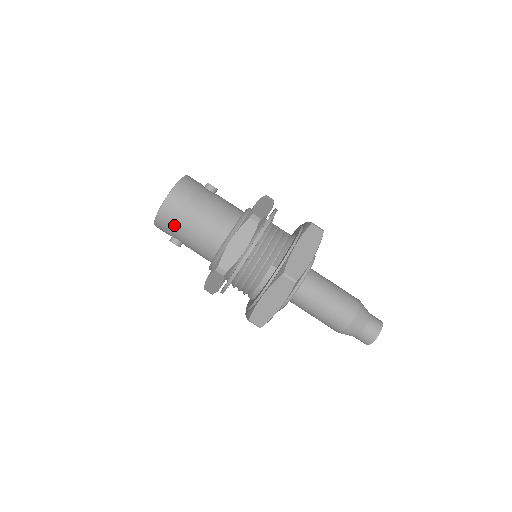
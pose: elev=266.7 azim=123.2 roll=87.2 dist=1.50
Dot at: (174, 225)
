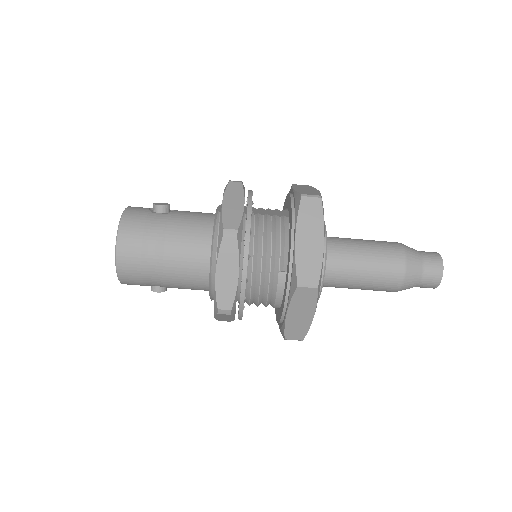
Dot at: (144, 279)
